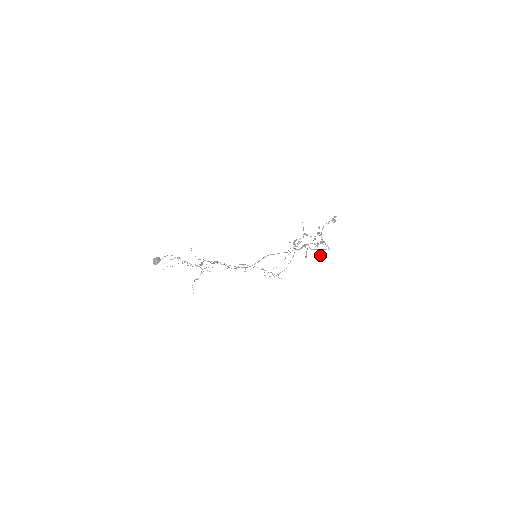
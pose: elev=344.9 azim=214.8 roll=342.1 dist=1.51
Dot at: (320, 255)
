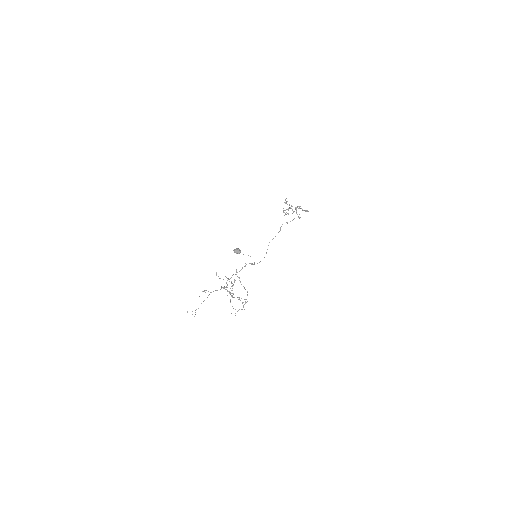
Dot at: (307, 210)
